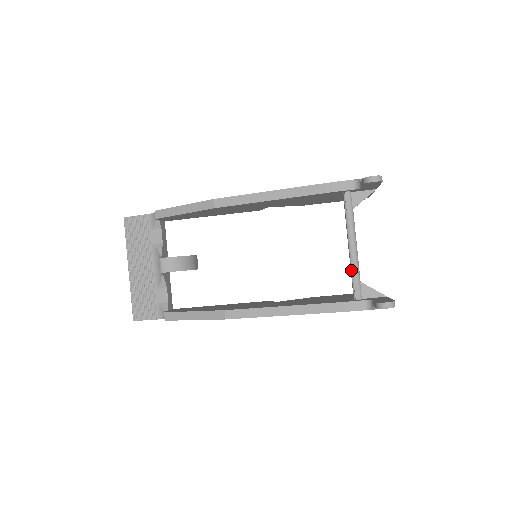
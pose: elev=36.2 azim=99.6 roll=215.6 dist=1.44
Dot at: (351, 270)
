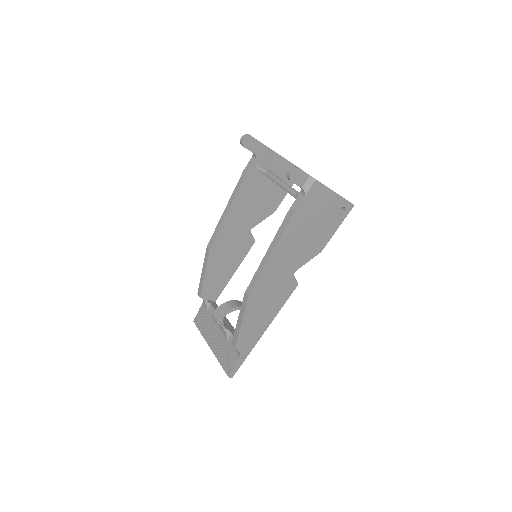
Dot at: occluded
